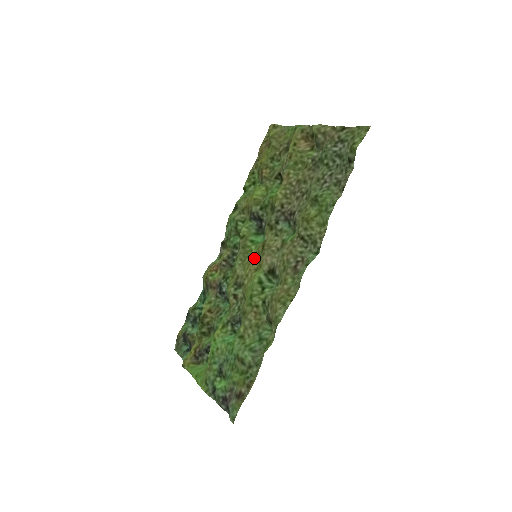
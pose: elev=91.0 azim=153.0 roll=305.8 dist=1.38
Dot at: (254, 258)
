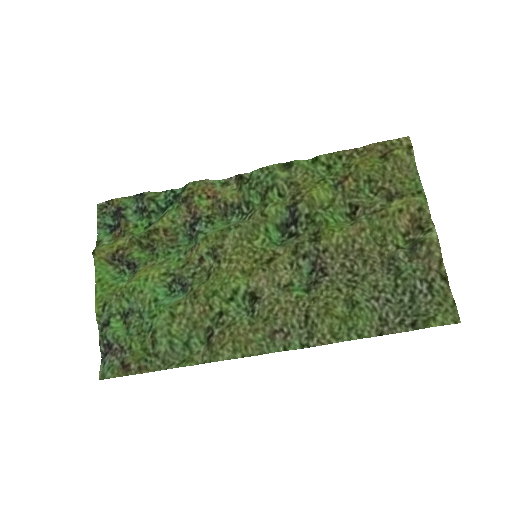
Dot at: (253, 256)
